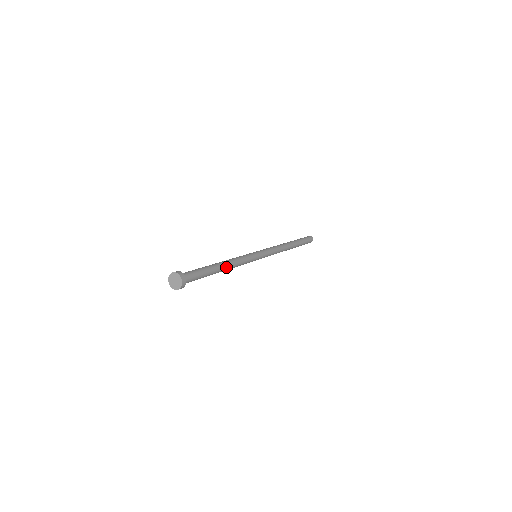
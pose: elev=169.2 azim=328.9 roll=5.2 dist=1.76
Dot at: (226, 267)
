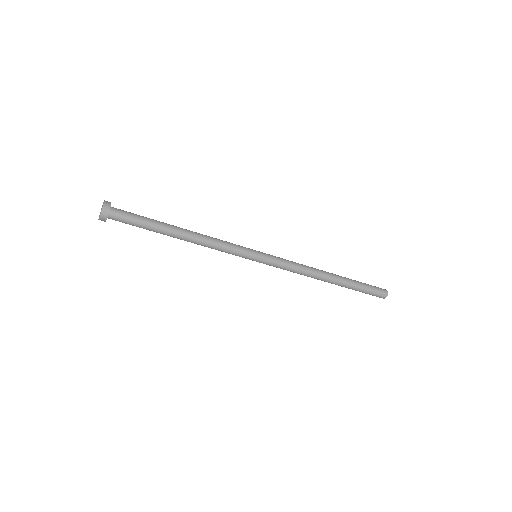
Dot at: (189, 234)
